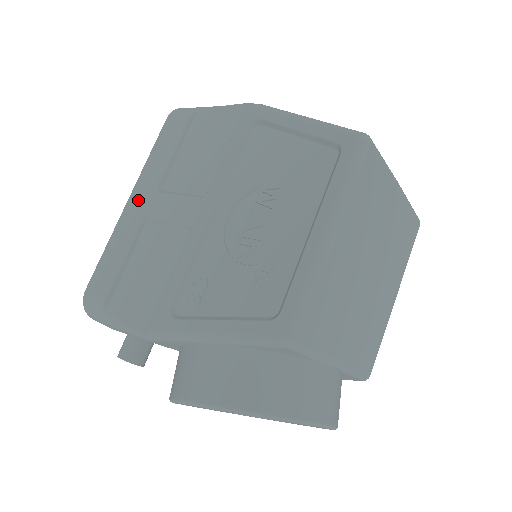
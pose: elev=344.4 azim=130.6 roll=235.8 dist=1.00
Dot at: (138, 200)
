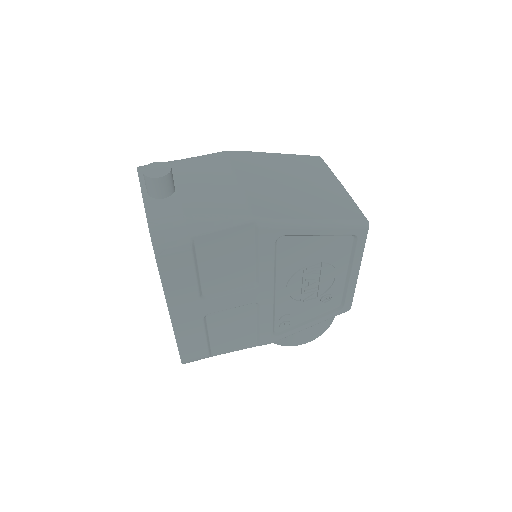
Dot at: (185, 312)
